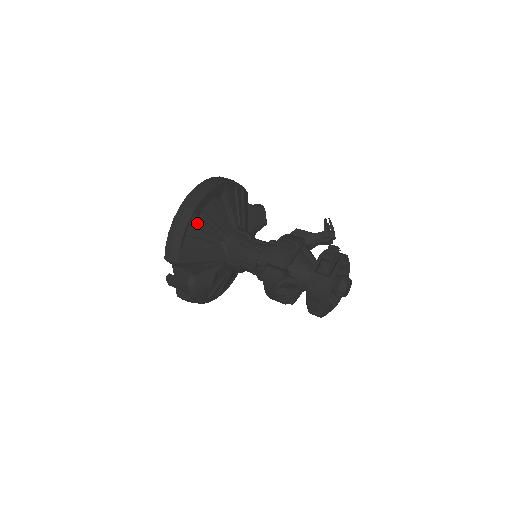
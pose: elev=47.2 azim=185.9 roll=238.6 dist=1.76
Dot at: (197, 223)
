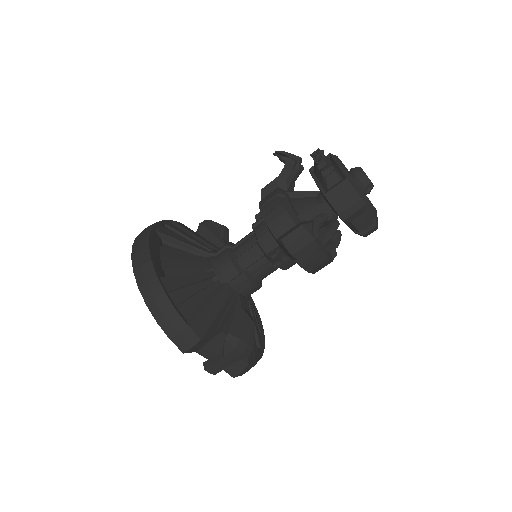
Dot at: (173, 284)
